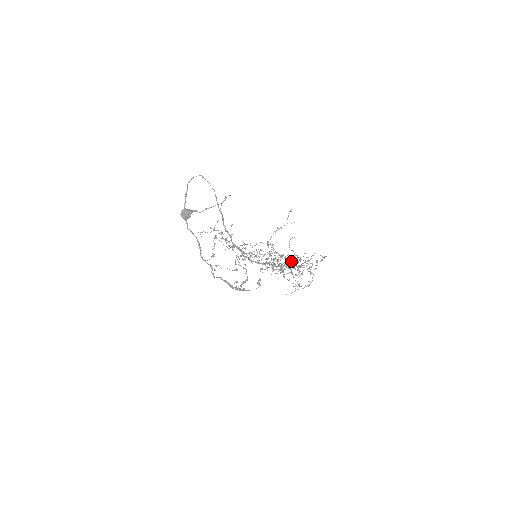
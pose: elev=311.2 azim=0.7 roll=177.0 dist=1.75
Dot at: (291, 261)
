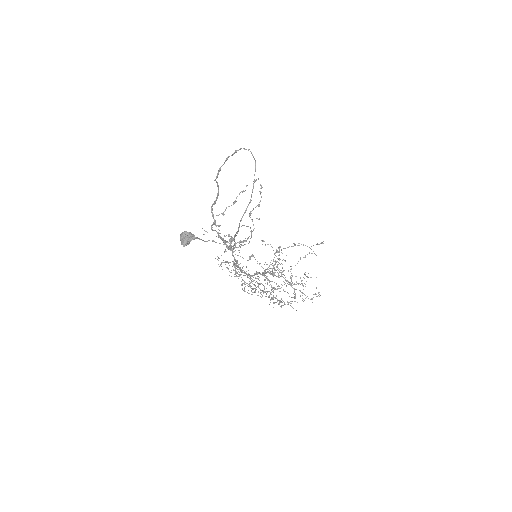
Dot at: occluded
